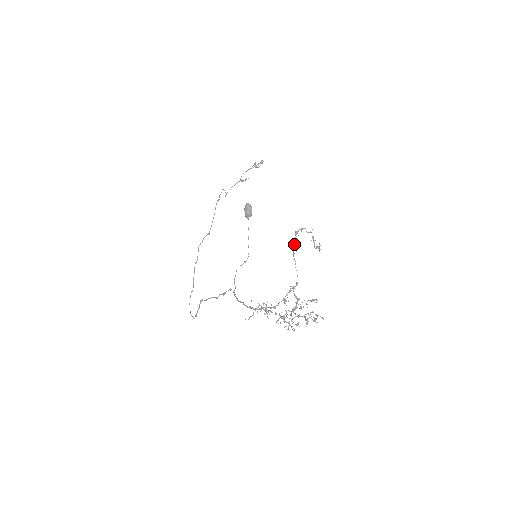
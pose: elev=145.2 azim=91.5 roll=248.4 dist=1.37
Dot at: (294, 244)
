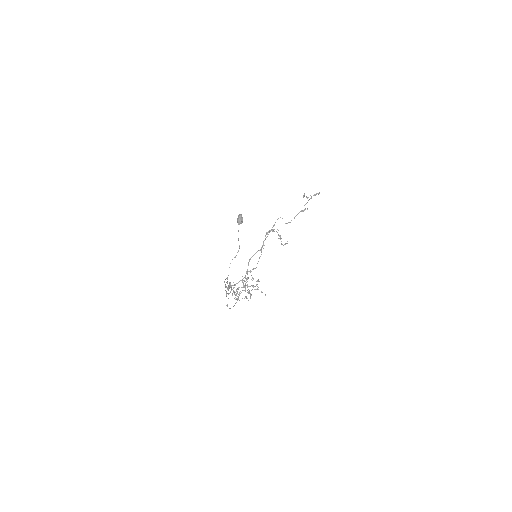
Dot at: (263, 241)
